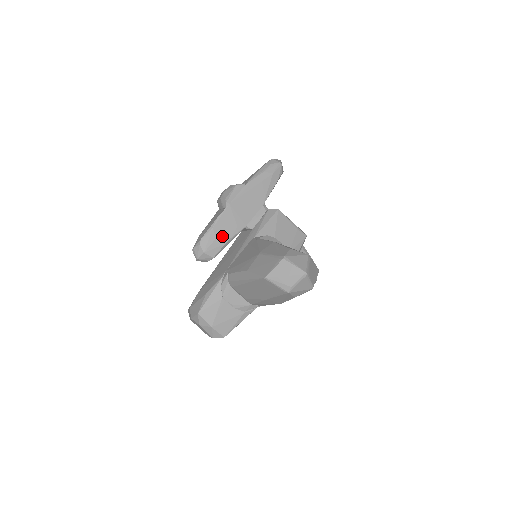
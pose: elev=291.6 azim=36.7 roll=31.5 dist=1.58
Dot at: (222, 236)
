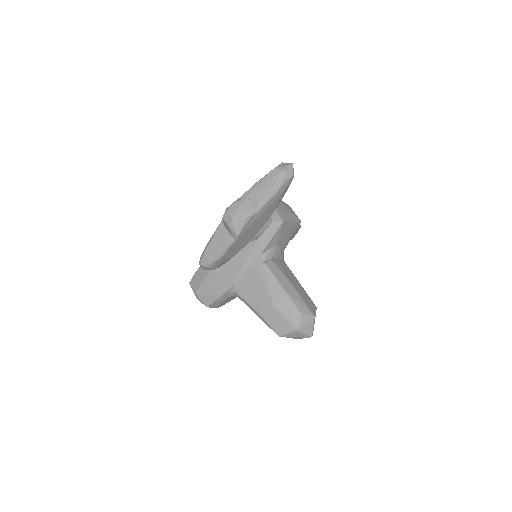
Dot at: (229, 257)
